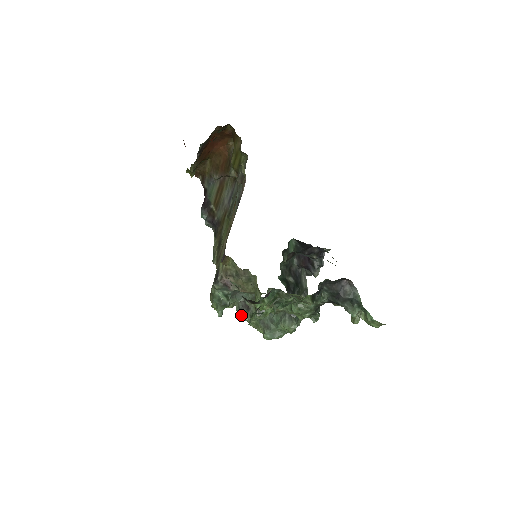
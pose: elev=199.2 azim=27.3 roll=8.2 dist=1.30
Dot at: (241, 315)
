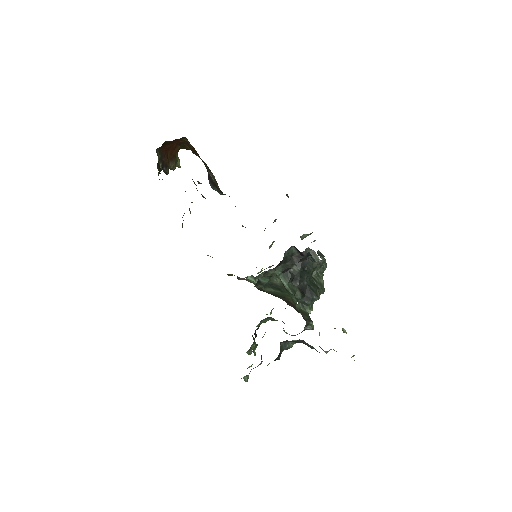
Dot at: occluded
